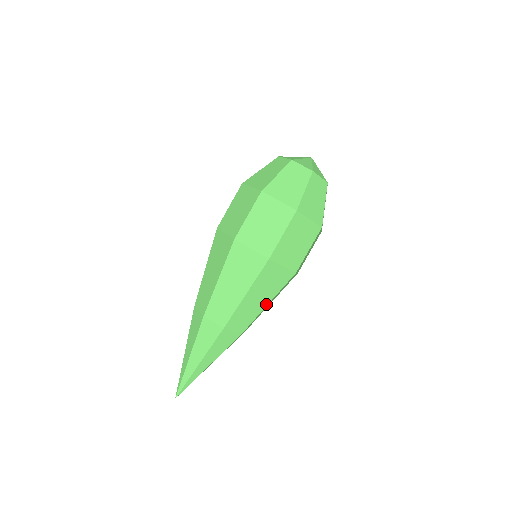
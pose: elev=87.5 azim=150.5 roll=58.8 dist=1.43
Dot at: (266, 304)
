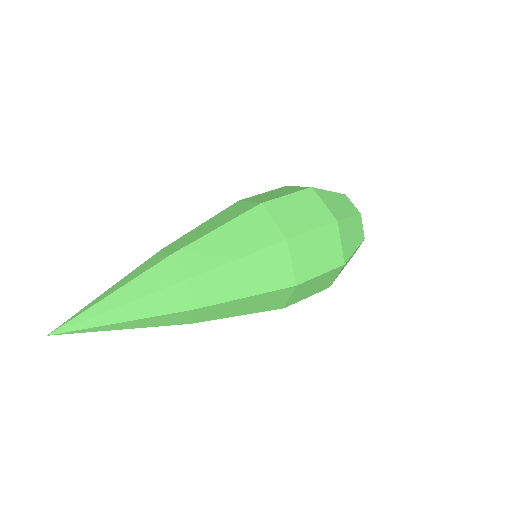
Dot at: (235, 258)
